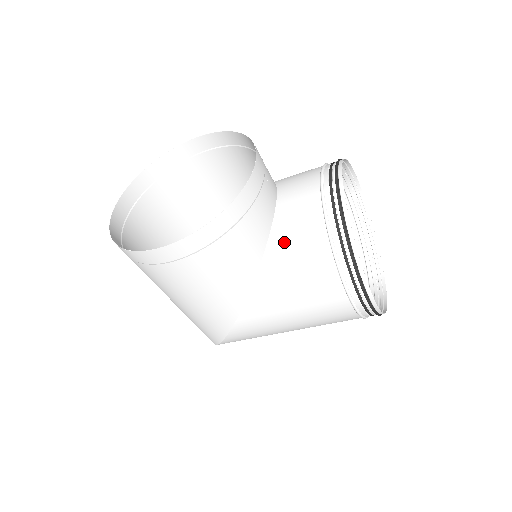
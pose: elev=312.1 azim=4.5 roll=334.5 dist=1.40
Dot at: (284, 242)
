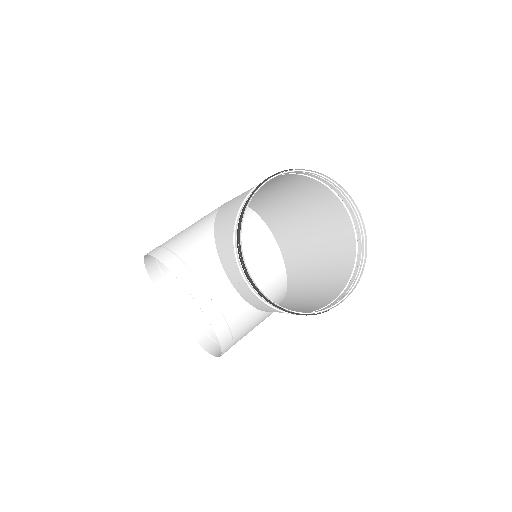
Dot at: (264, 309)
